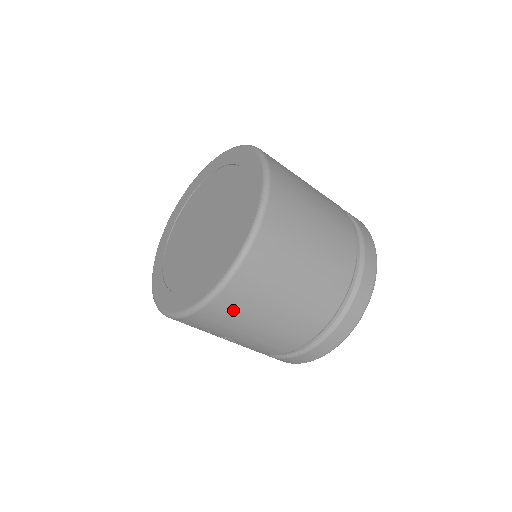
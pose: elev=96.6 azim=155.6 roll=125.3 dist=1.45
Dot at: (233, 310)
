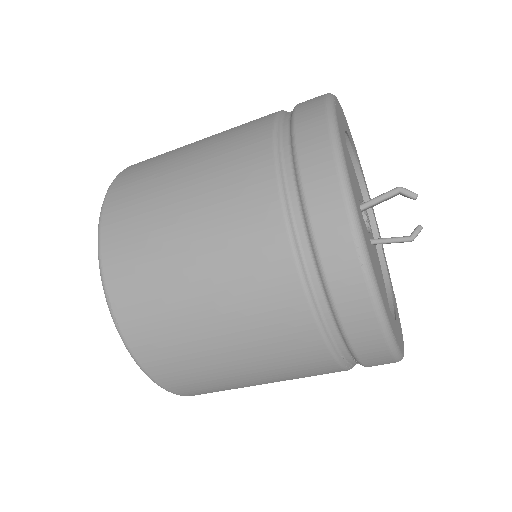
Dot at: (202, 387)
